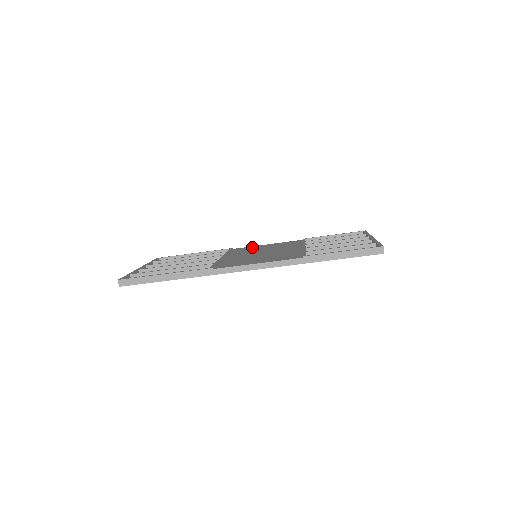
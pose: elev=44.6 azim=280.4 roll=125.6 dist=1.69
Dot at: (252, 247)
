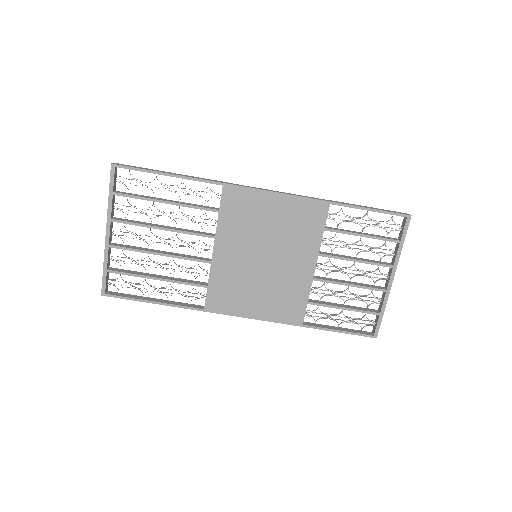
Dot at: occluded
